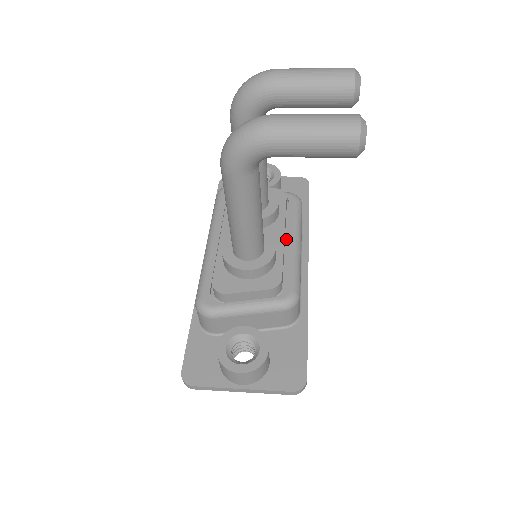
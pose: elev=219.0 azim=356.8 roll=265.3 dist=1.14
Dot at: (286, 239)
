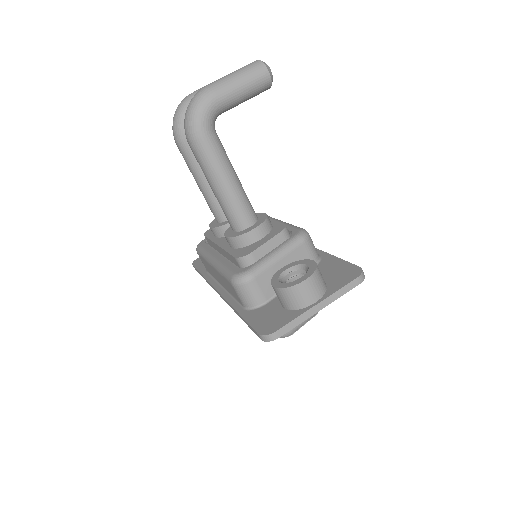
Dot at: occluded
